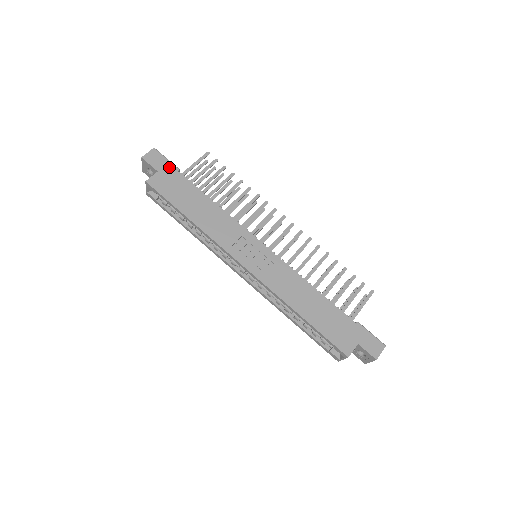
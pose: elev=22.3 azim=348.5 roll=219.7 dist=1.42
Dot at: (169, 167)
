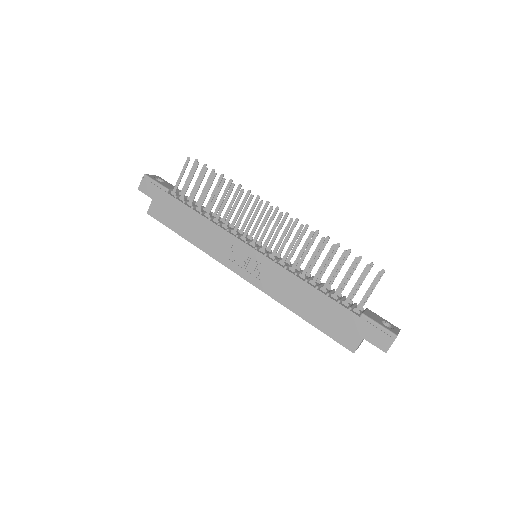
Dot at: (159, 191)
